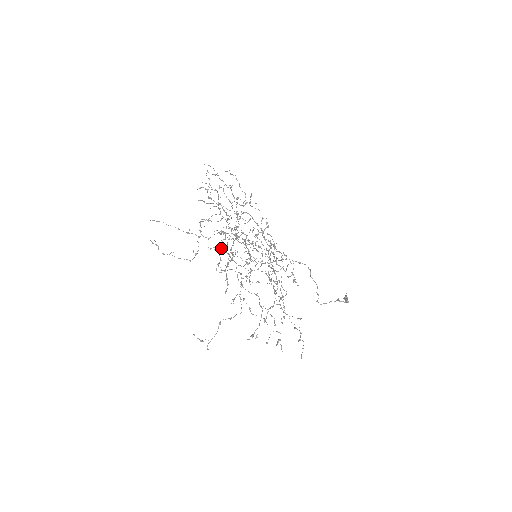
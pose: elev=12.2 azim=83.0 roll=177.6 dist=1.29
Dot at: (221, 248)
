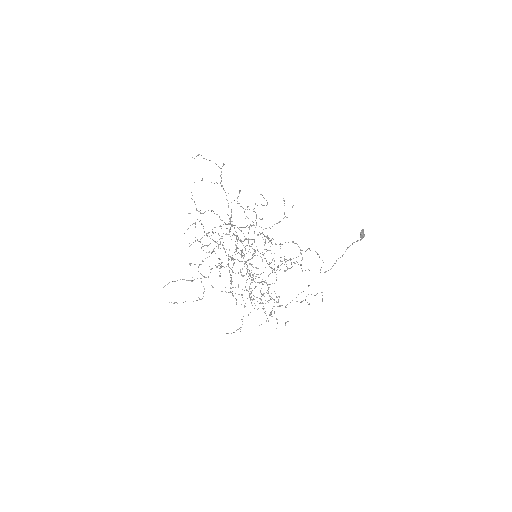
Dot at: occluded
